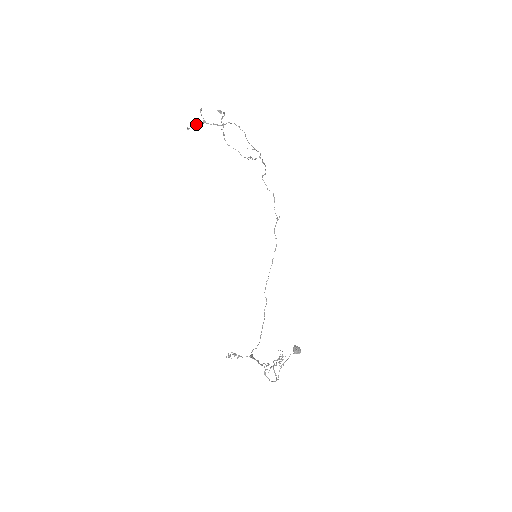
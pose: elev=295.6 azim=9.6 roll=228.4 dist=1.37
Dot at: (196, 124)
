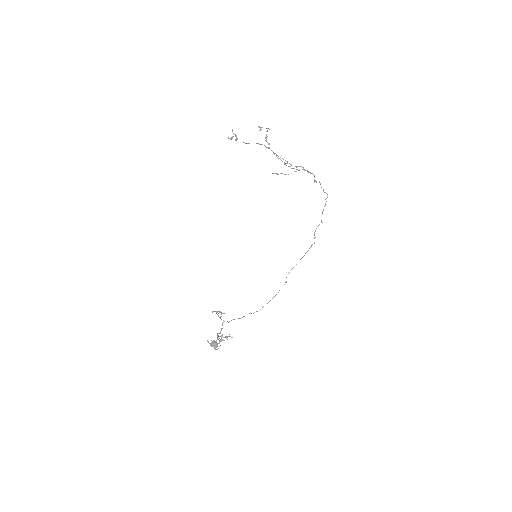
Dot at: (236, 136)
